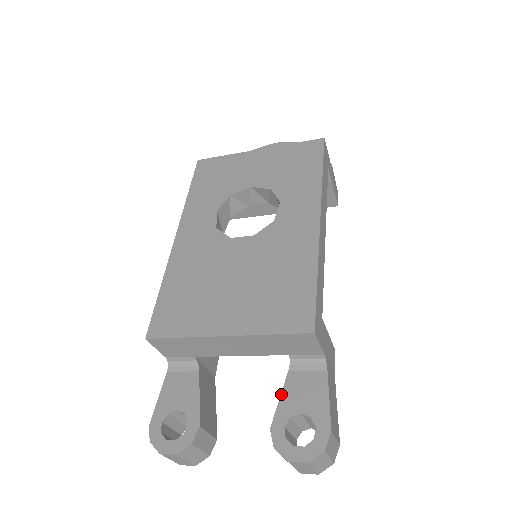
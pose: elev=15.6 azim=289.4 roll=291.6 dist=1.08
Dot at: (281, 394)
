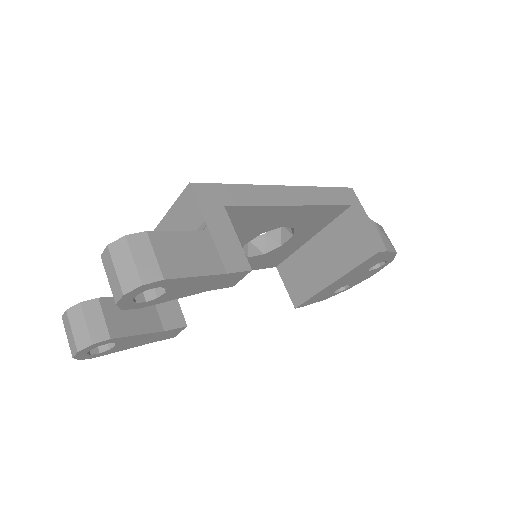
Dot at: occluded
